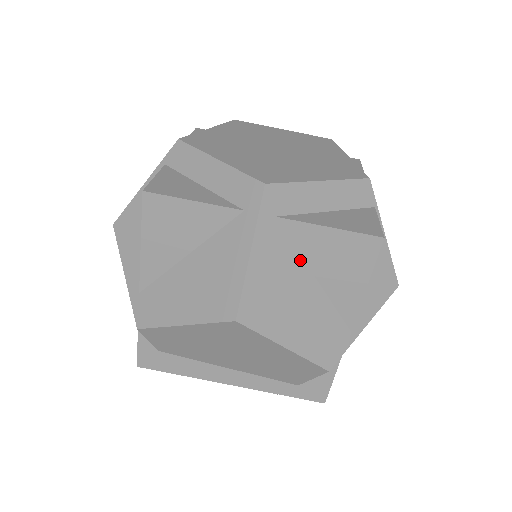
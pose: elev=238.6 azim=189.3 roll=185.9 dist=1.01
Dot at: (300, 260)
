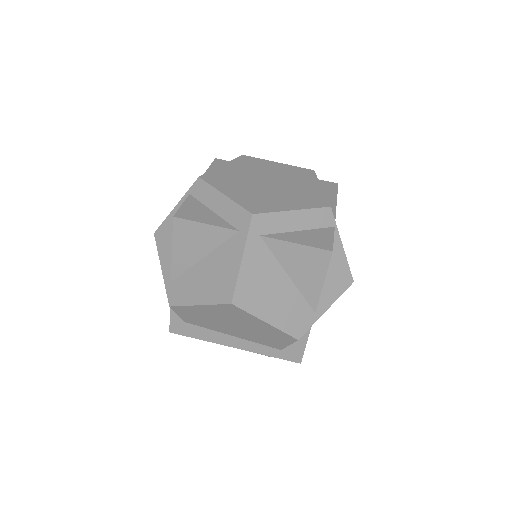
Dot at: (277, 264)
